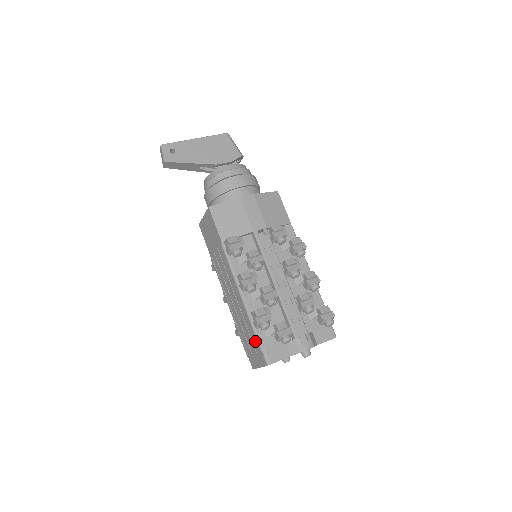
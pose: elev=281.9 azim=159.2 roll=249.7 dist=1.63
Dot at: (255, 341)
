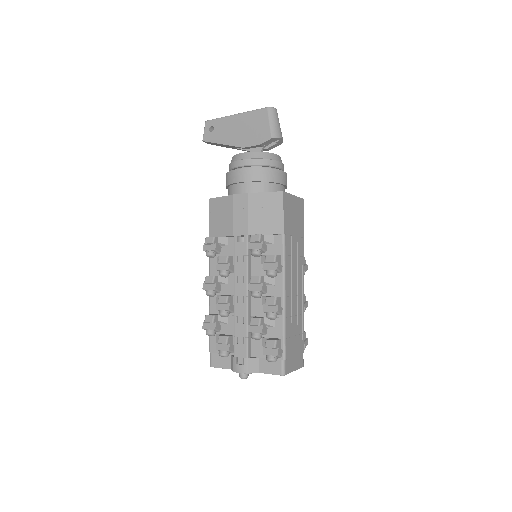
Dot at: occluded
